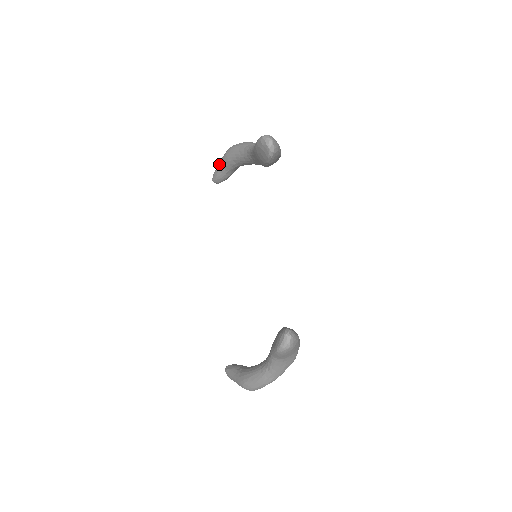
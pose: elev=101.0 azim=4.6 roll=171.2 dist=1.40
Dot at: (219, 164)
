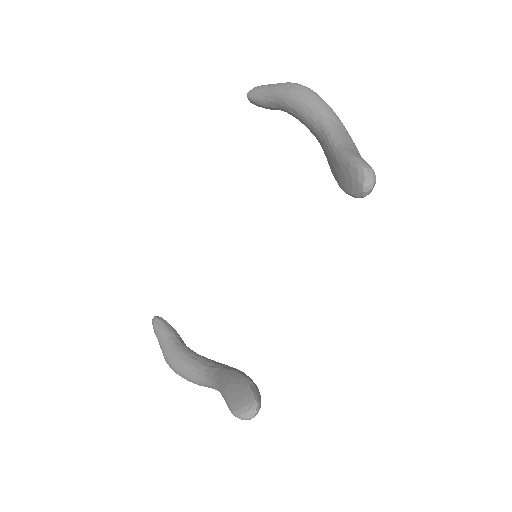
Dot at: (270, 89)
